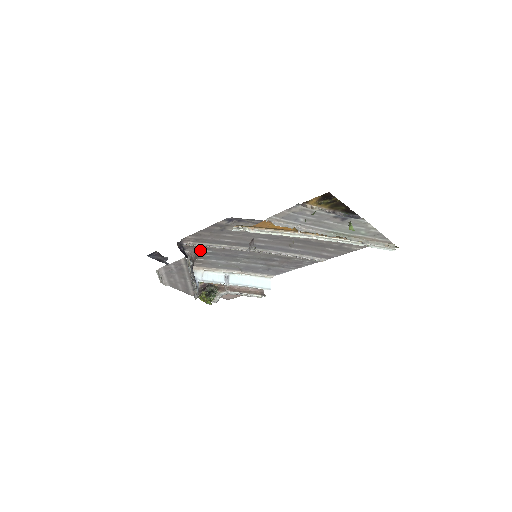
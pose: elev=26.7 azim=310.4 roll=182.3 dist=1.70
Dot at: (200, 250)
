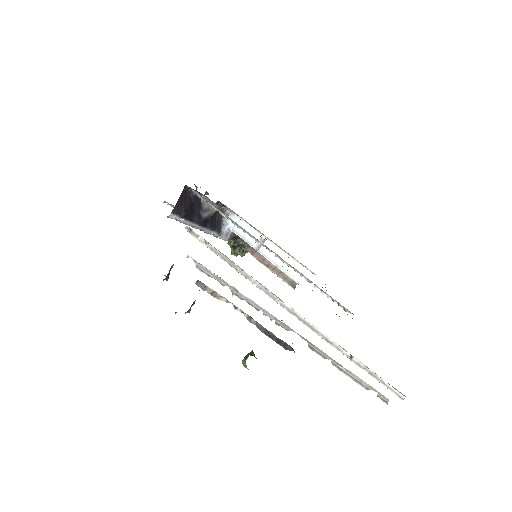
Dot at: occluded
